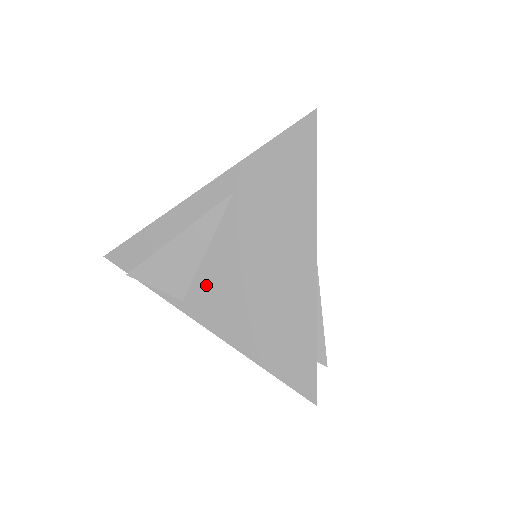
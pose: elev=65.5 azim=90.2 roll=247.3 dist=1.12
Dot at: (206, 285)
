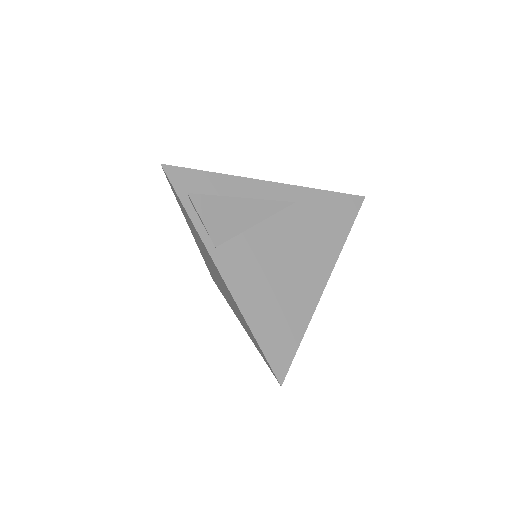
Dot at: (242, 248)
